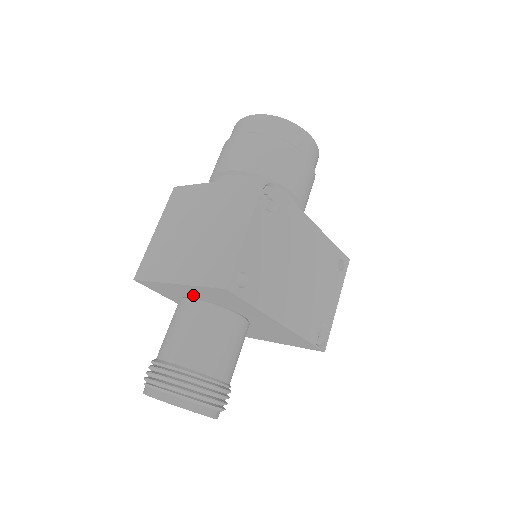
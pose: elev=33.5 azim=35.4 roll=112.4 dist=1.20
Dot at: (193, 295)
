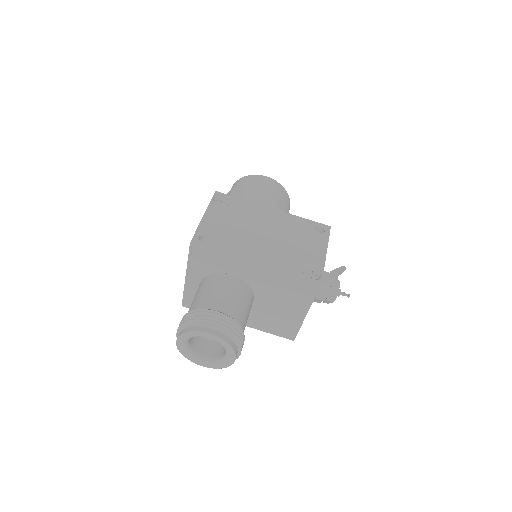
Dot at: occluded
